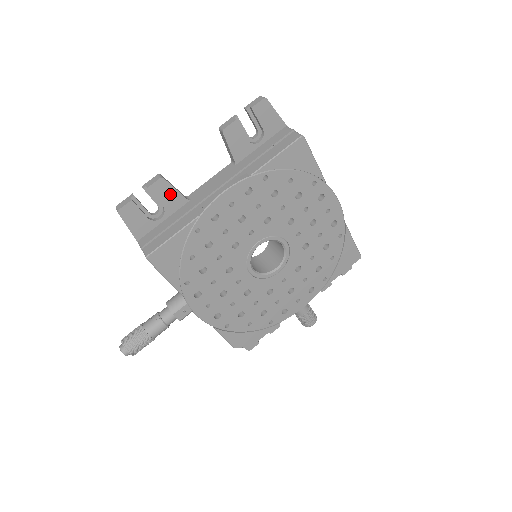
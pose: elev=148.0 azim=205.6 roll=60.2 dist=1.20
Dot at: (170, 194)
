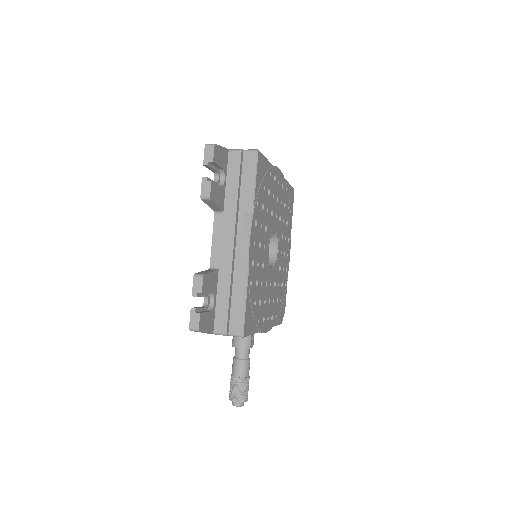
Dot at: (210, 280)
